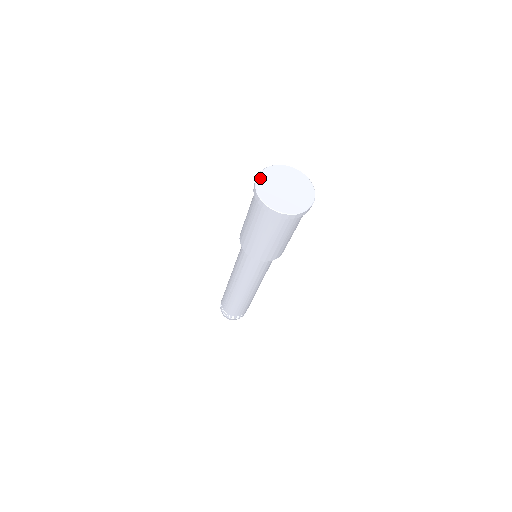
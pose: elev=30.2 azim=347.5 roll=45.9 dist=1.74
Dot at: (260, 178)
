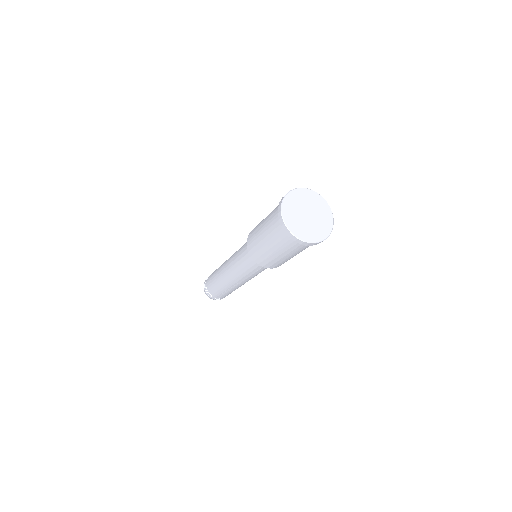
Dot at: (288, 223)
